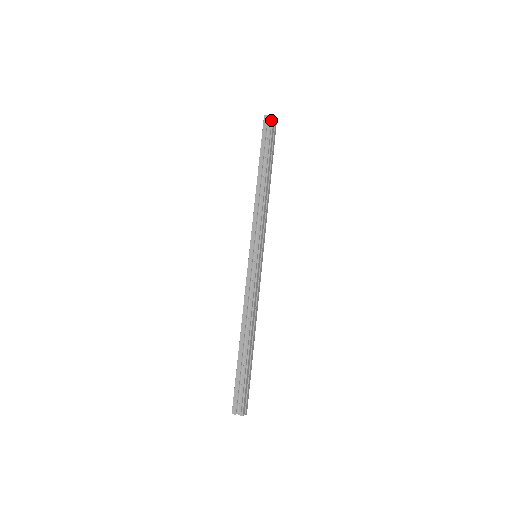
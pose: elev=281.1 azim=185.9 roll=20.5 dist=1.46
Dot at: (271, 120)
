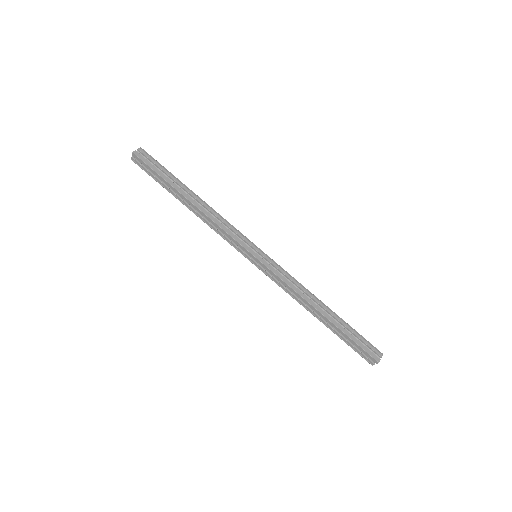
Dot at: (144, 152)
